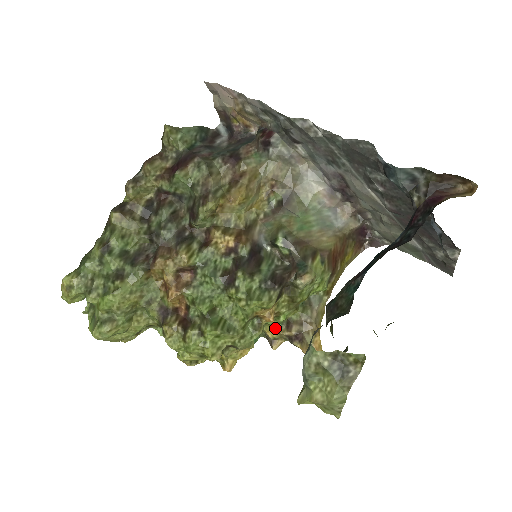
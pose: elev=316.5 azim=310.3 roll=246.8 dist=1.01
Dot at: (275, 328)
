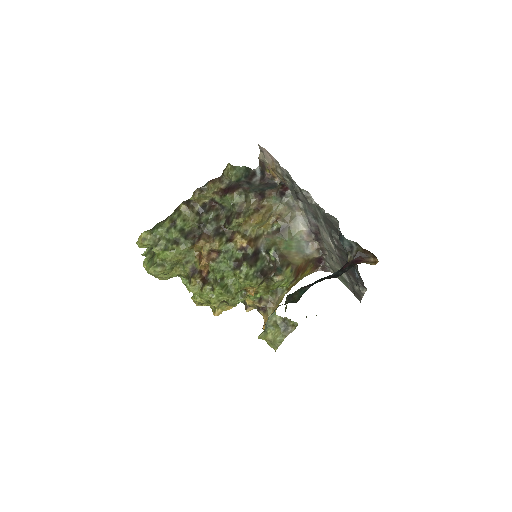
Dot at: (252, 300)
